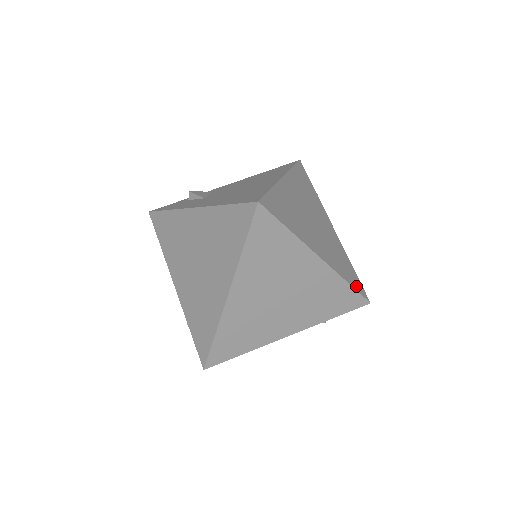
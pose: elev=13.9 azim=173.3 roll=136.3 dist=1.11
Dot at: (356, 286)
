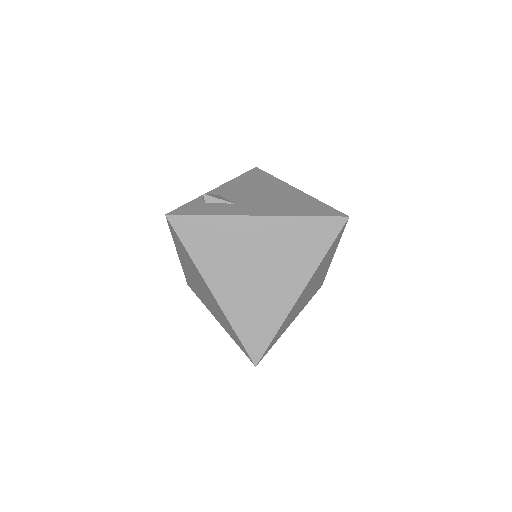
Dot at: occluded
